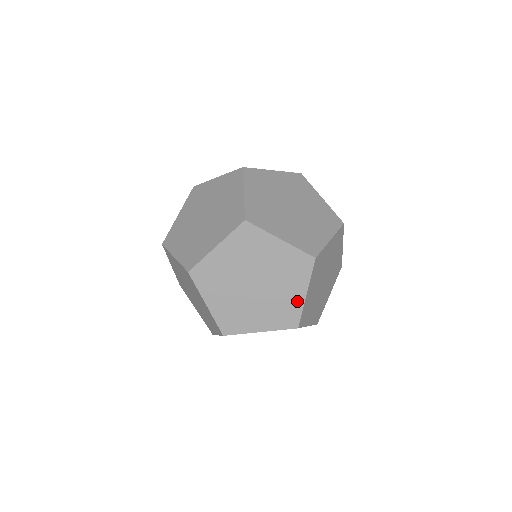
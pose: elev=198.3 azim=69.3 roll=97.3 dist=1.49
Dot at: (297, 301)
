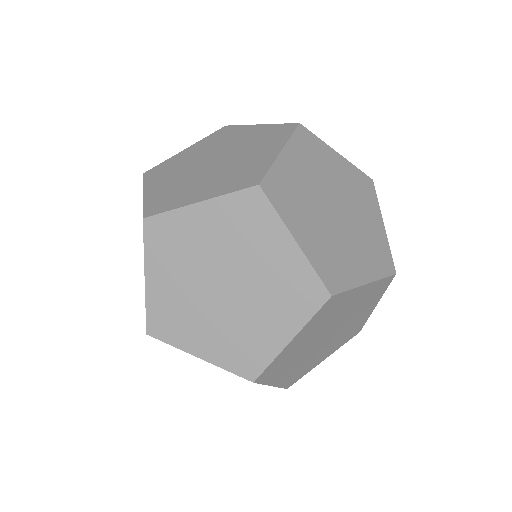
Dot at: (293, 261)
